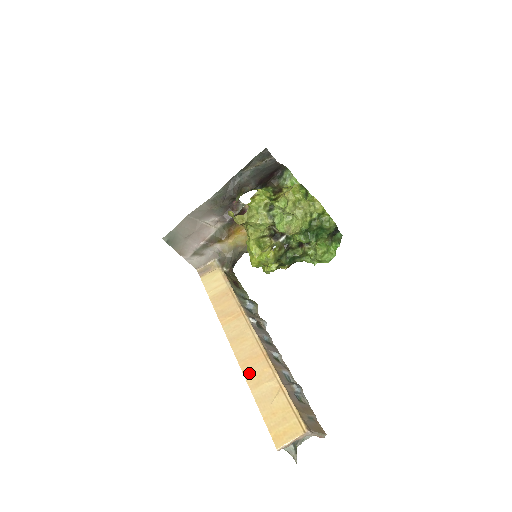
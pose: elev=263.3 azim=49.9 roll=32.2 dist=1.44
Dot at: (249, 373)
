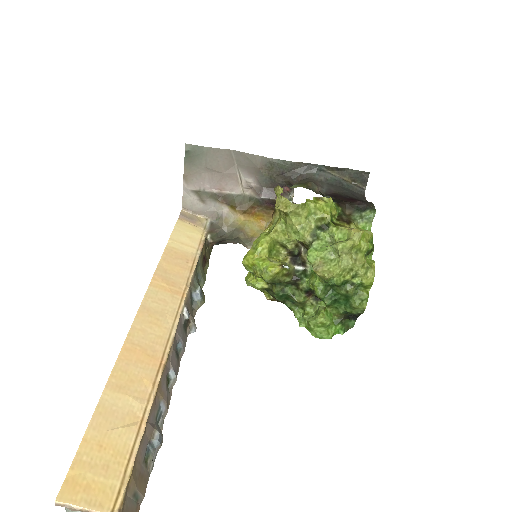
Dot at: (124, 365)
